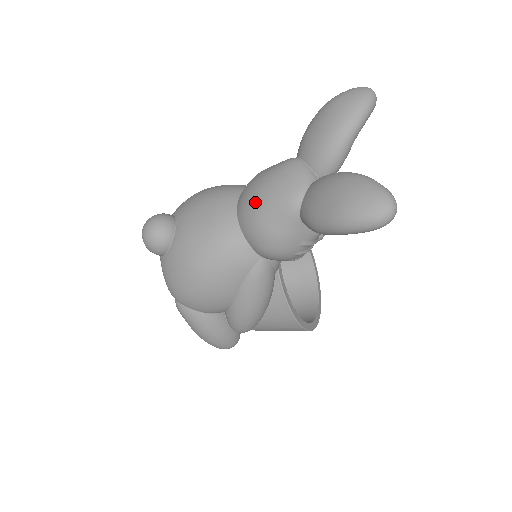
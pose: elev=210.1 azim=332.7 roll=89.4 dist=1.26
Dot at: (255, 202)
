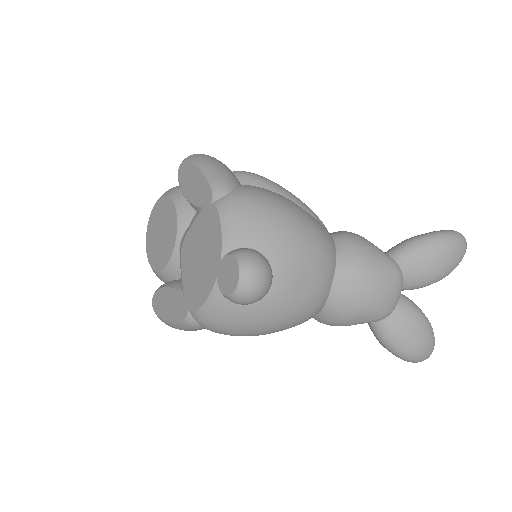
Dot at: (362, 304)
